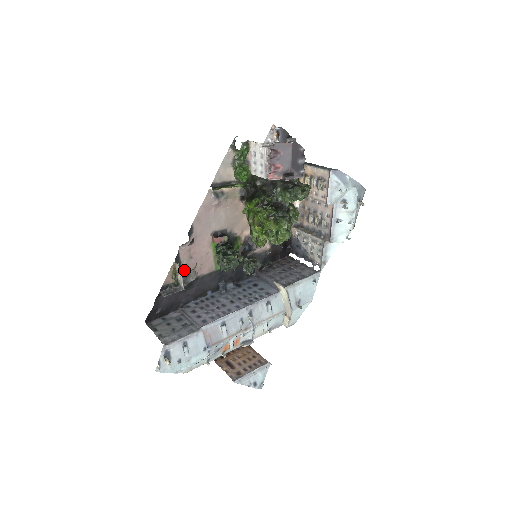
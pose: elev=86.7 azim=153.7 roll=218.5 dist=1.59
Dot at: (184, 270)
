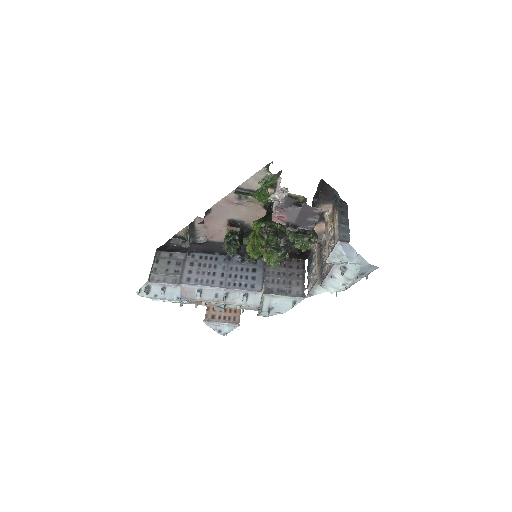
Dot at: (196, 233)
